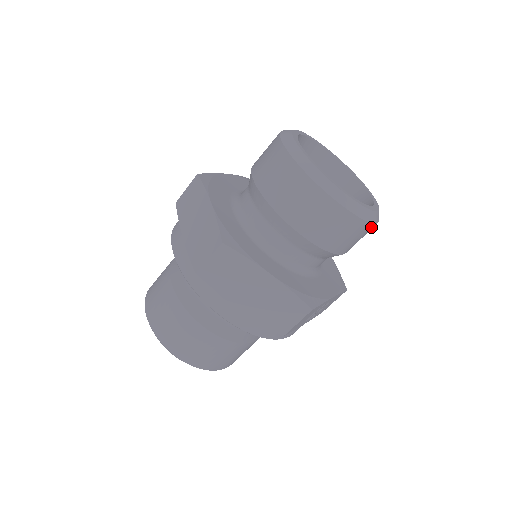
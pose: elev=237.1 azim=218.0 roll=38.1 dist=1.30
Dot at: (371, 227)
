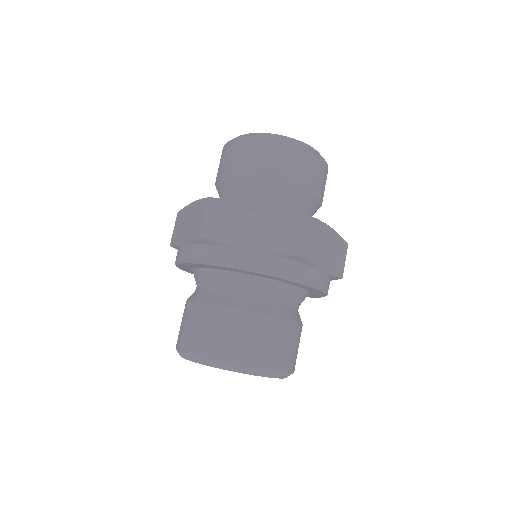
Dot at: (272, 142)
